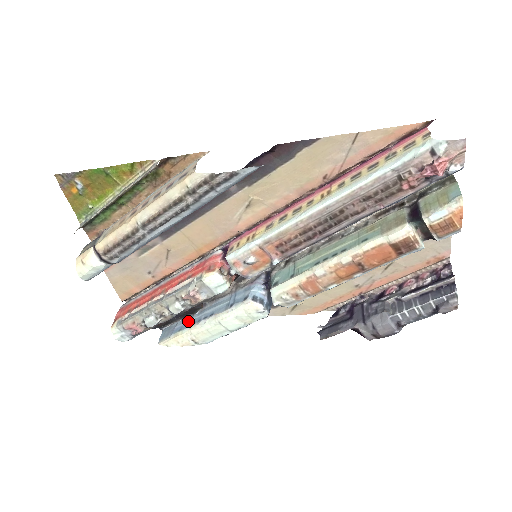
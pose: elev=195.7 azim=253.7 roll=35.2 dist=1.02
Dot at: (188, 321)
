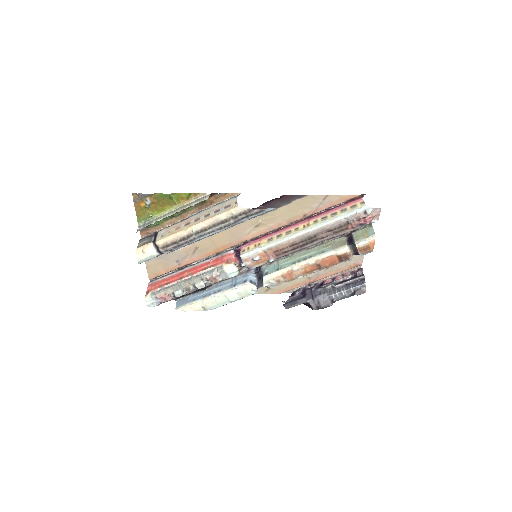
Dot at: (199, 295)
